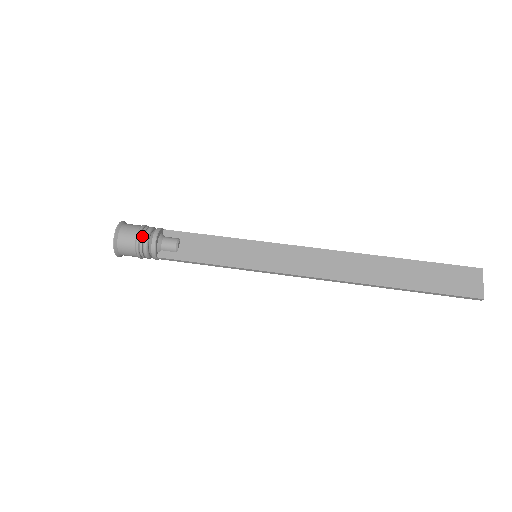
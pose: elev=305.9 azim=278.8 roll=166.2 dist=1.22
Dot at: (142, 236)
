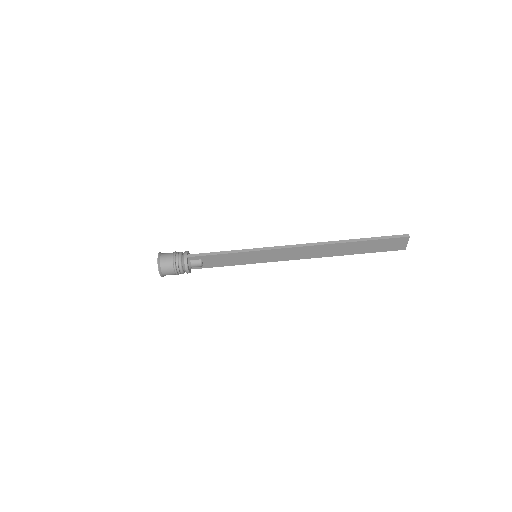
Dot at: (179, 273)
